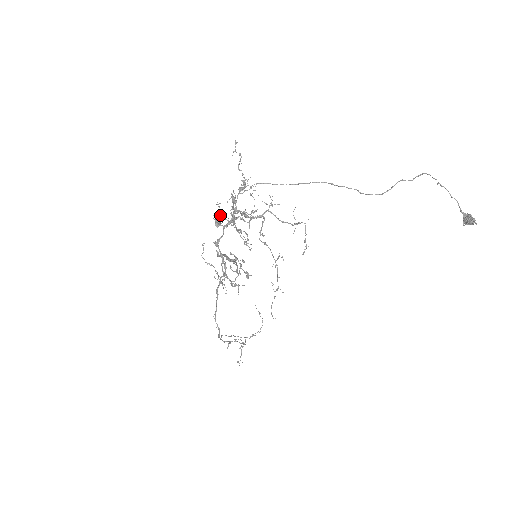
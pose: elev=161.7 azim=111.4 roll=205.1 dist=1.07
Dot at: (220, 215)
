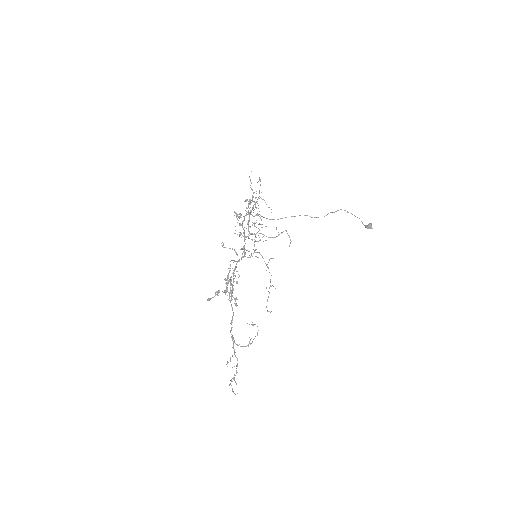
Dot at: (246, 201)
